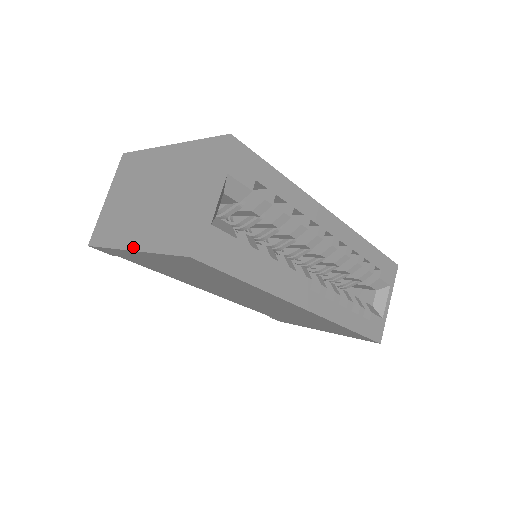
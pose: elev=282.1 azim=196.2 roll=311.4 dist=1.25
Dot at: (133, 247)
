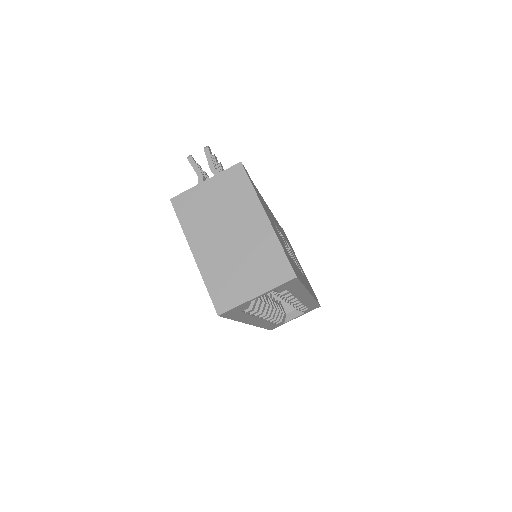
Dot at: (195, 255)
